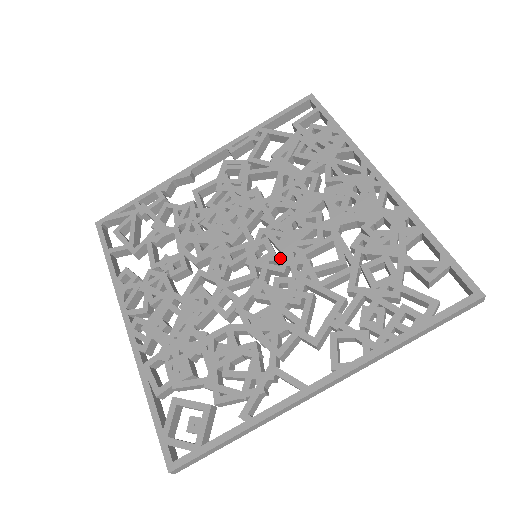
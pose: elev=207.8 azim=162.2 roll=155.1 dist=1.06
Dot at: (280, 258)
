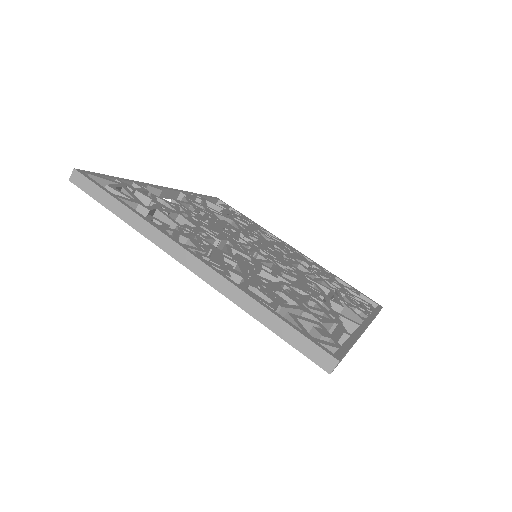
Dot at: (279, 260)
